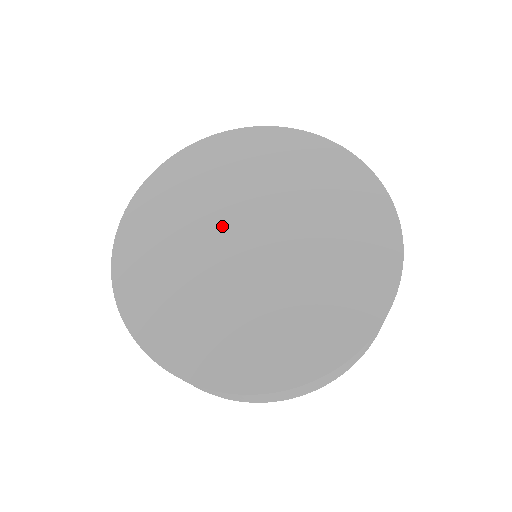
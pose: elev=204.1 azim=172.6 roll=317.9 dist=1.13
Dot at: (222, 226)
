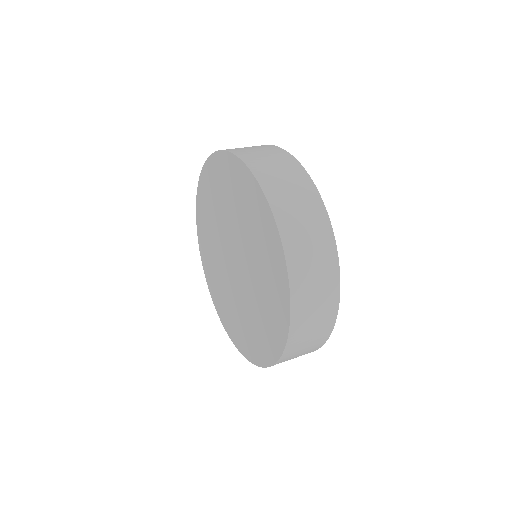
Dot at: (223, 250)
